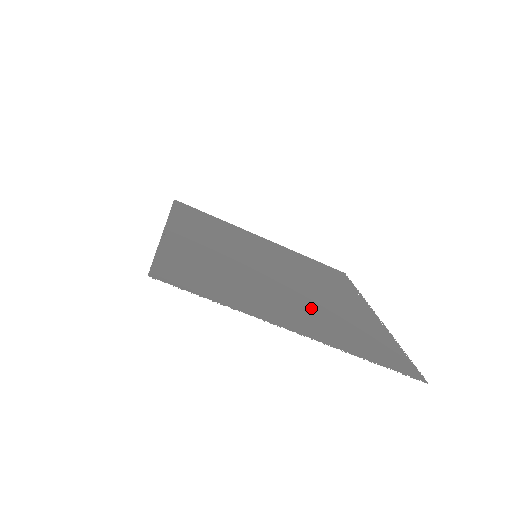
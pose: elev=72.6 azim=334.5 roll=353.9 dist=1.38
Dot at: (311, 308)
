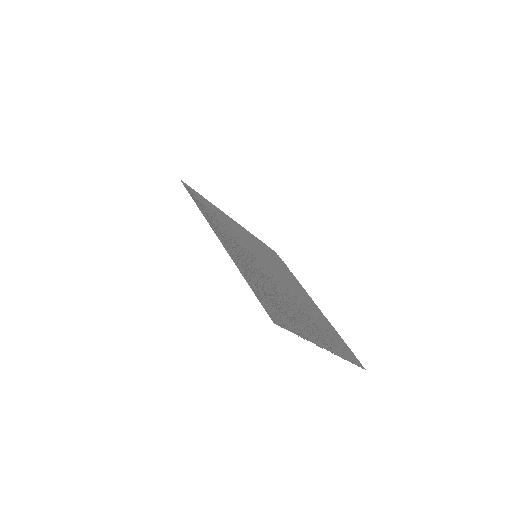
Dot at: (309, 316)
